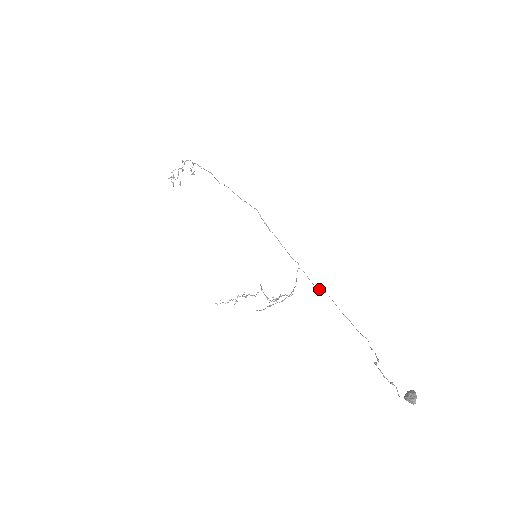
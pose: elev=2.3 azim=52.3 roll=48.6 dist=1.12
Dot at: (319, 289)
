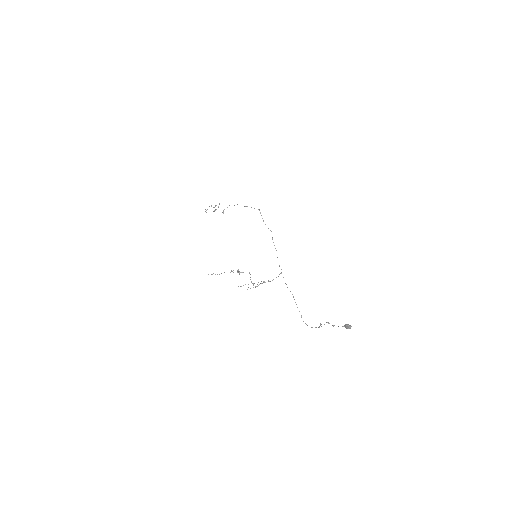
Dot at: occluded
